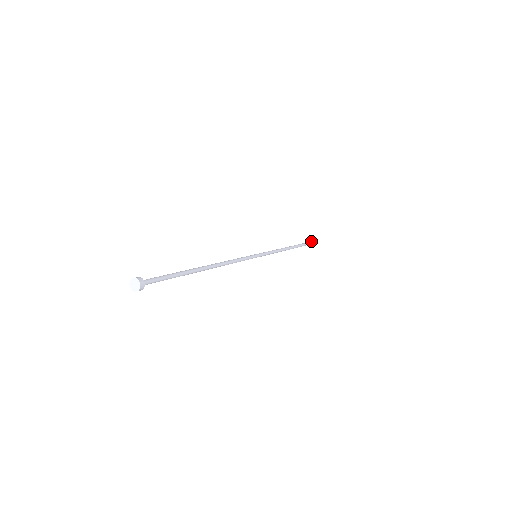
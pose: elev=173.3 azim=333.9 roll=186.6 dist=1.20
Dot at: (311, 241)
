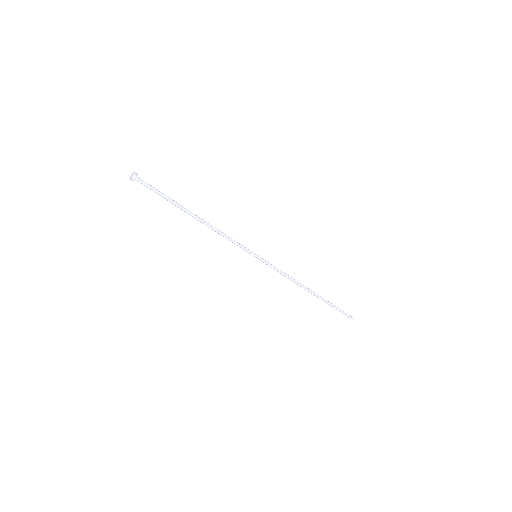
Dot at: (343, 311)
